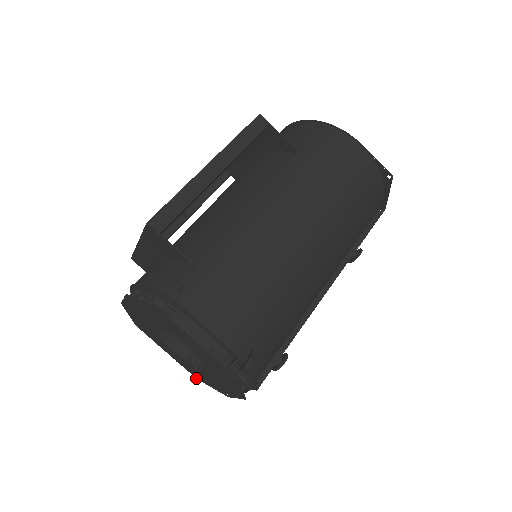
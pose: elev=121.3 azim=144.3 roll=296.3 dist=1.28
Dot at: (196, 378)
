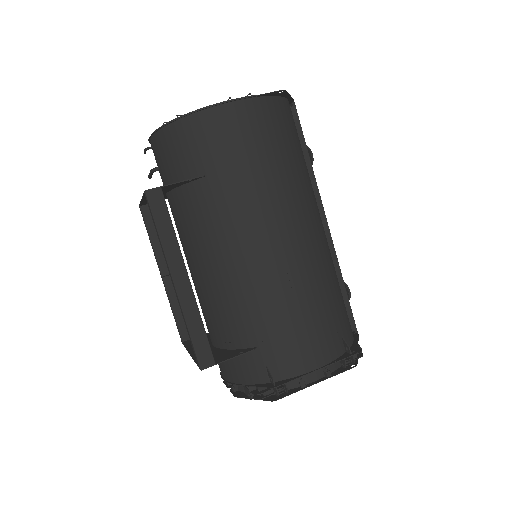
Dot at: occluded
